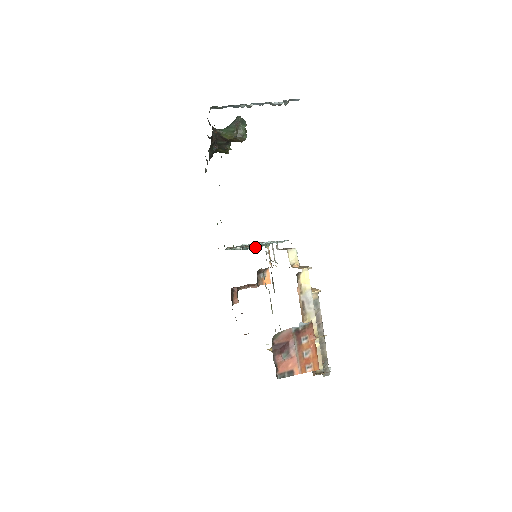
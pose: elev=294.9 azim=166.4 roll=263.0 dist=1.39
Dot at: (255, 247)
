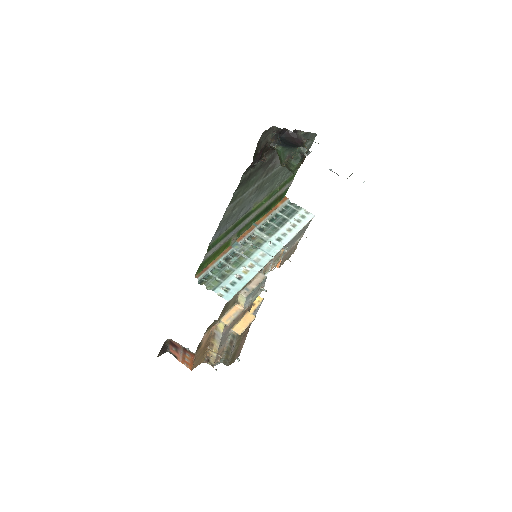
Dot at: (205, 280)
